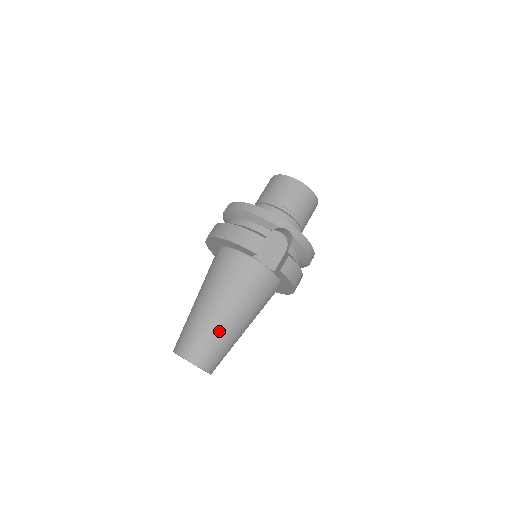
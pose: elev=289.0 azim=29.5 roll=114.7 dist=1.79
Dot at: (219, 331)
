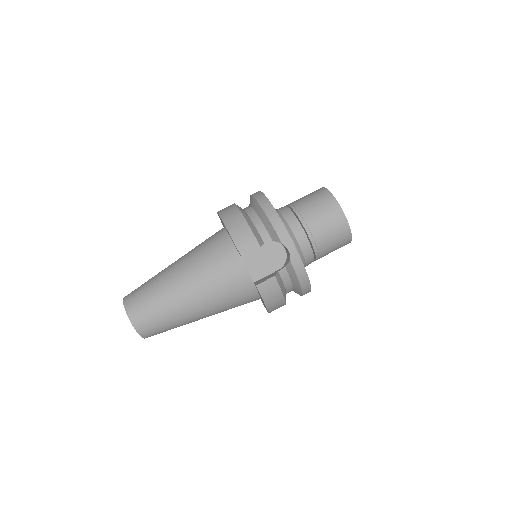
Dot at: (169, 305)
